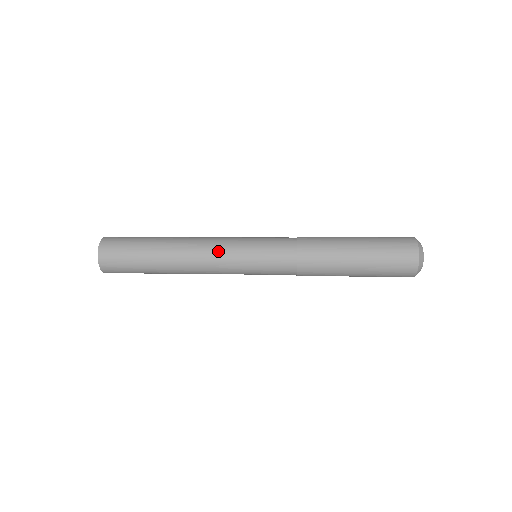
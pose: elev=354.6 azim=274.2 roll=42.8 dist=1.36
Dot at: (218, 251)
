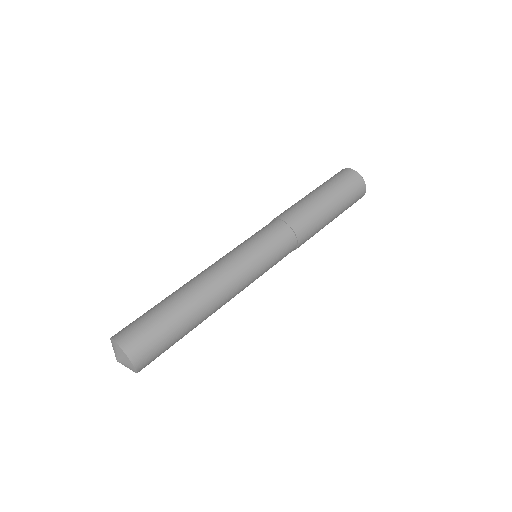
Dot at: (238, 275)
